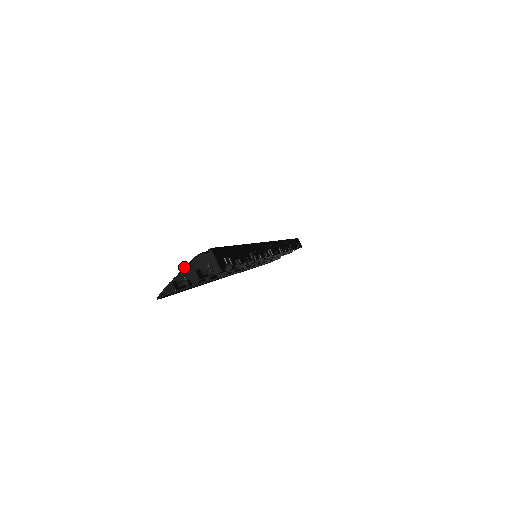
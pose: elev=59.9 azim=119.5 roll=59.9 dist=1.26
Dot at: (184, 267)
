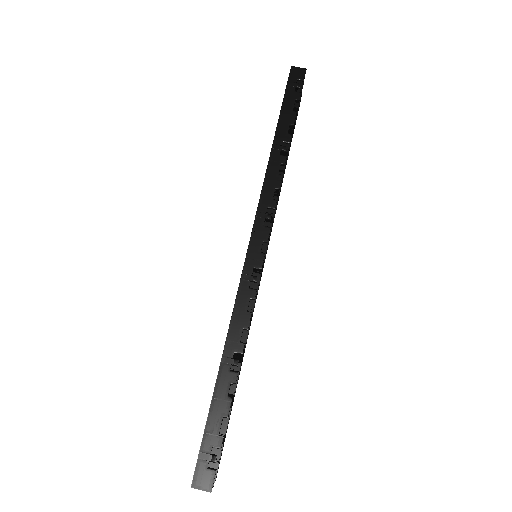
Dot at: occluded
